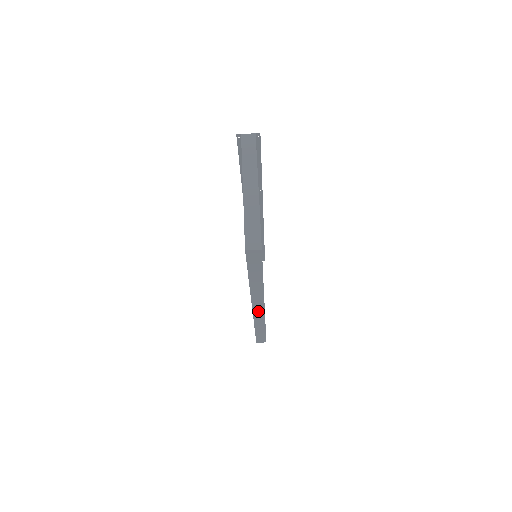
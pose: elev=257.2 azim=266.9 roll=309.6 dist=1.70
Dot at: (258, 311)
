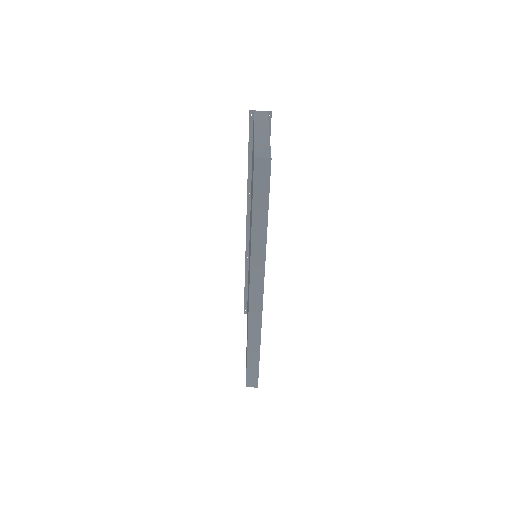
Dot at: (255, 302)
